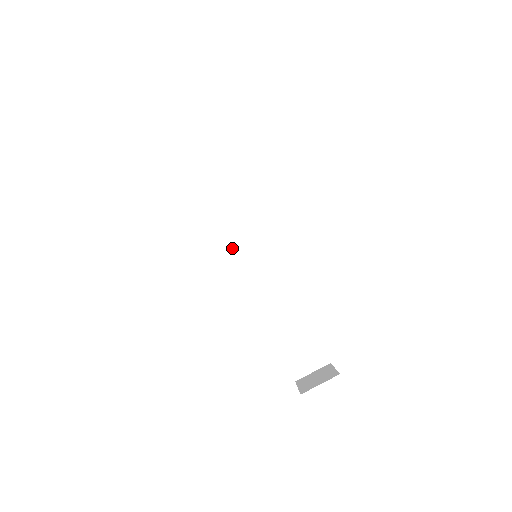
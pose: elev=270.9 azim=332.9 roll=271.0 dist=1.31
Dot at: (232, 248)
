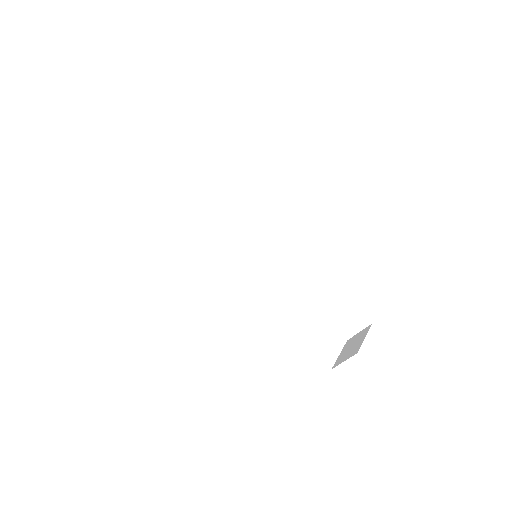
Dot at: (224, 266)
